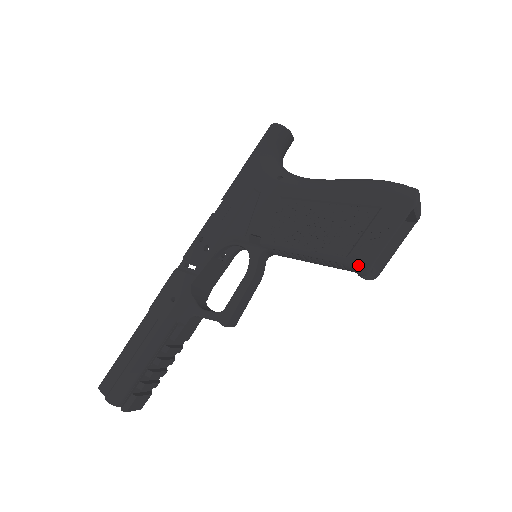
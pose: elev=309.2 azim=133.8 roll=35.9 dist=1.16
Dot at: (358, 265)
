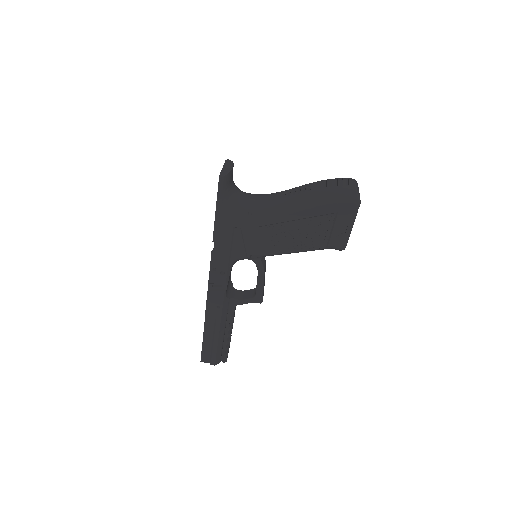
Dot at: (336, 249)
